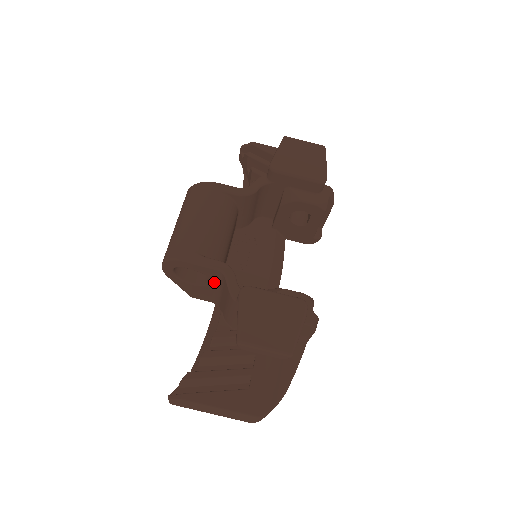
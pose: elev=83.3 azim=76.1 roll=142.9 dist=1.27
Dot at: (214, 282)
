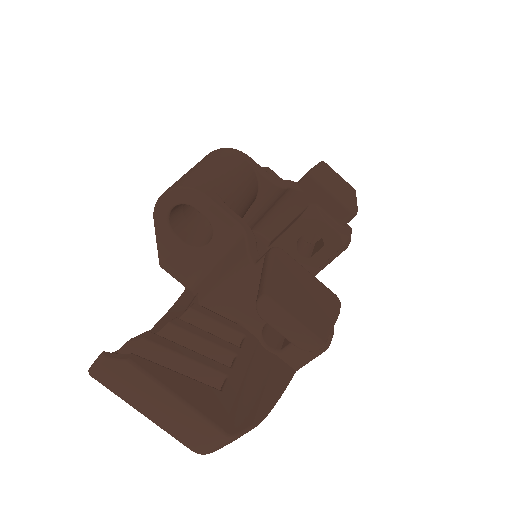
Dot at: (215, 246)
